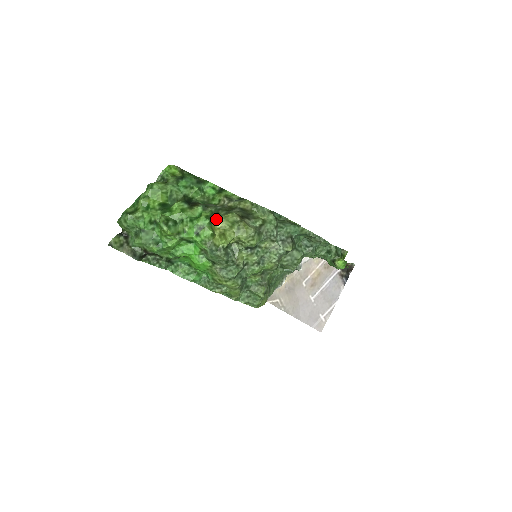
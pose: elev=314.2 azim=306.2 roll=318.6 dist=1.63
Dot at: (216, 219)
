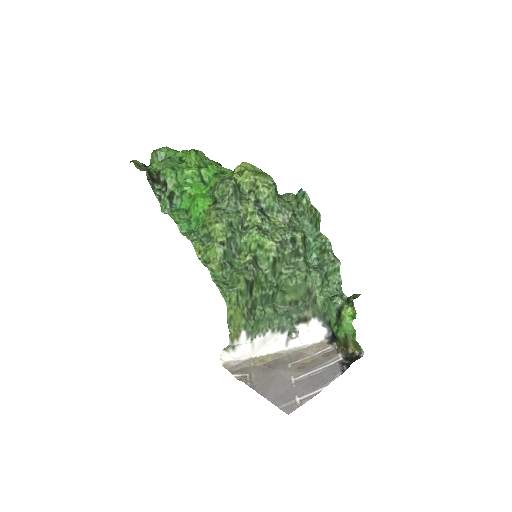
Dot at: occluded
